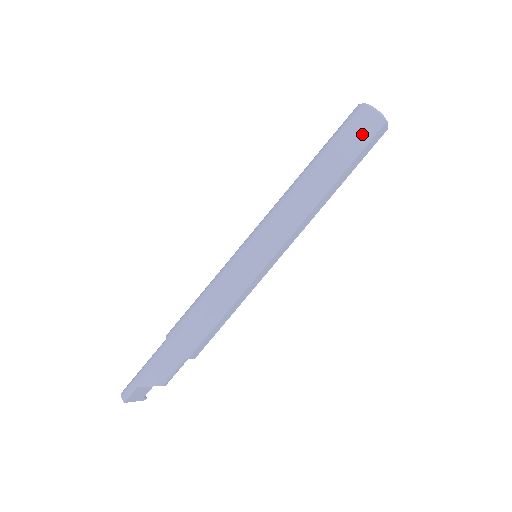
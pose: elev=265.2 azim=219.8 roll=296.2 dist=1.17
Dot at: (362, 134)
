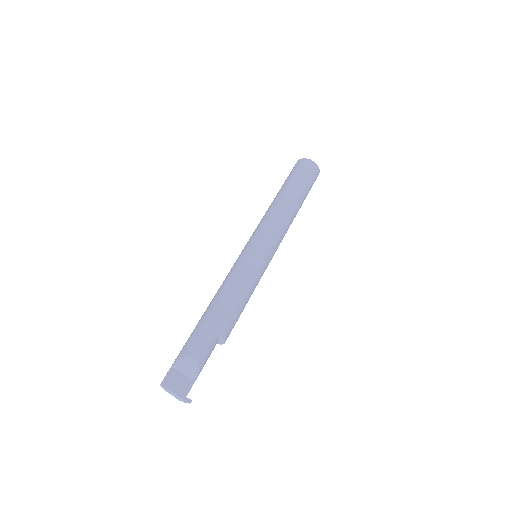
Dot at: (295, 169)
